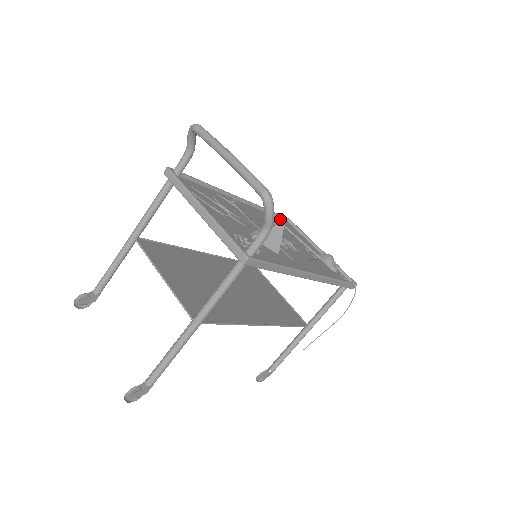
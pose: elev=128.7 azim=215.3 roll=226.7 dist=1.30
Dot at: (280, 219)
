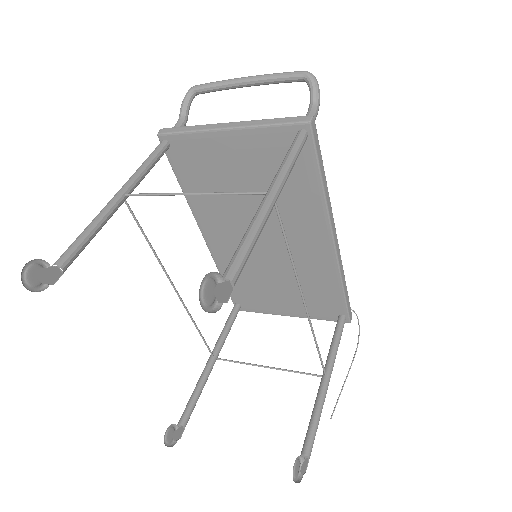
Dot at: occluded
